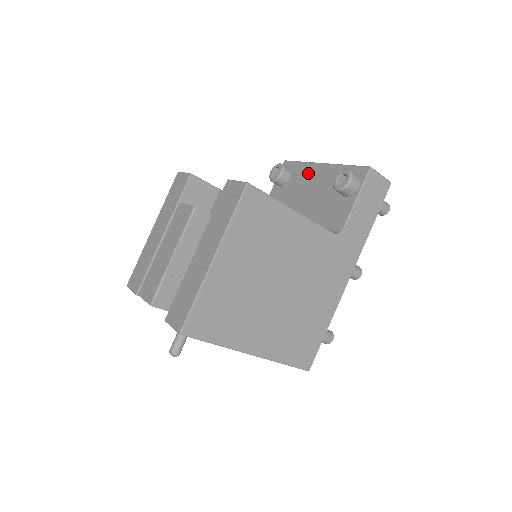
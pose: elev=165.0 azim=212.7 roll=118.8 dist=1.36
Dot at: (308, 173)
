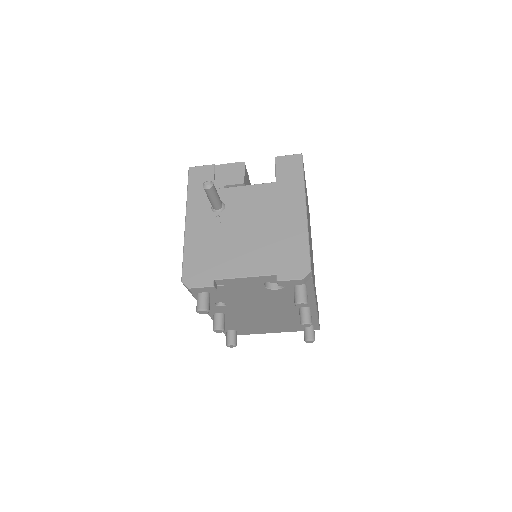
Dot at: occluded
